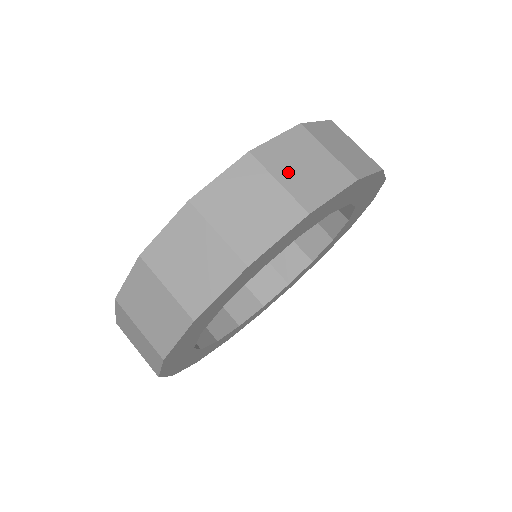
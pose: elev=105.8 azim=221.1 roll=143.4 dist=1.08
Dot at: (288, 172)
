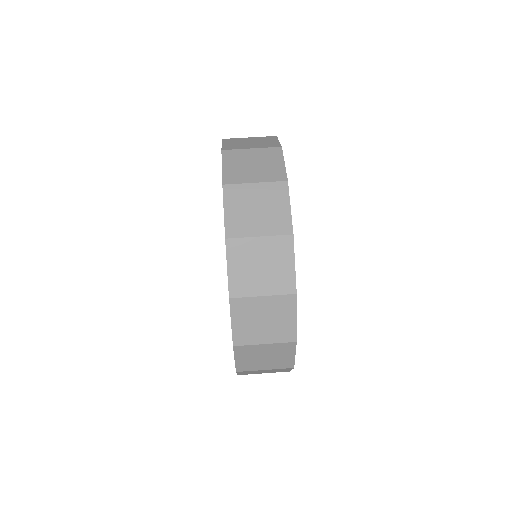
Dot at: (259, 283)
